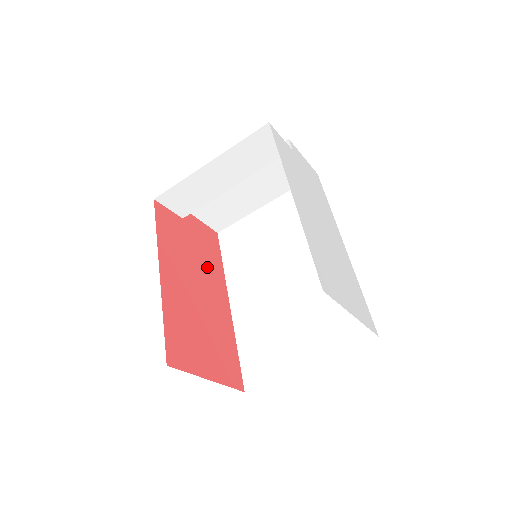
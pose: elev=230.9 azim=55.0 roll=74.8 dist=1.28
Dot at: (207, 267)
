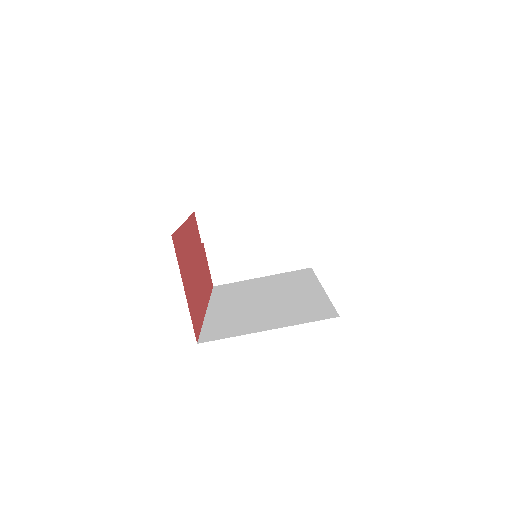
Dot at: (203, 277)
